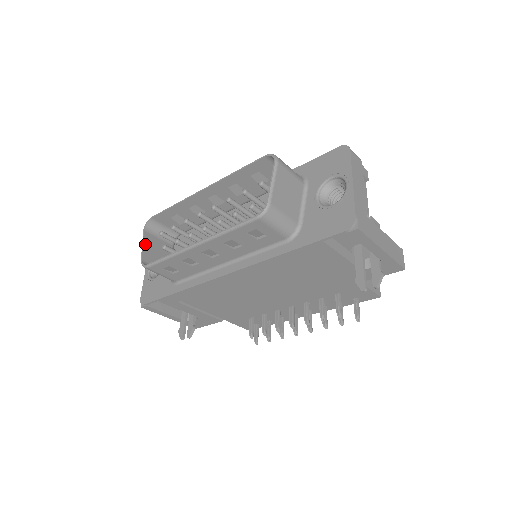
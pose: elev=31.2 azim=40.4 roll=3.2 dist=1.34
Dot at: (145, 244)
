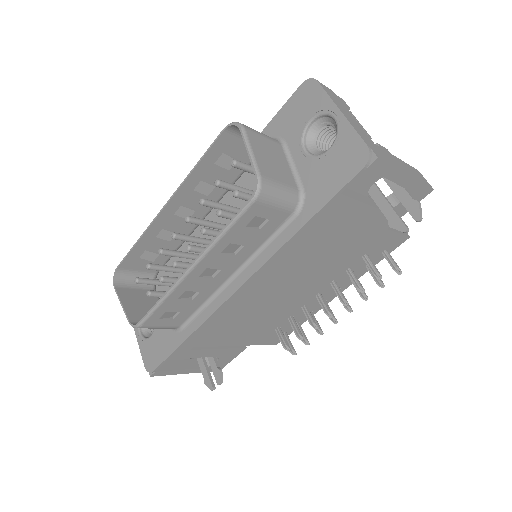
Dot at: (124, 301)
